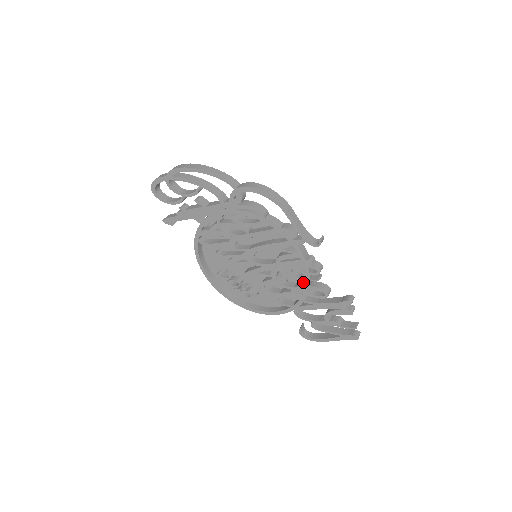
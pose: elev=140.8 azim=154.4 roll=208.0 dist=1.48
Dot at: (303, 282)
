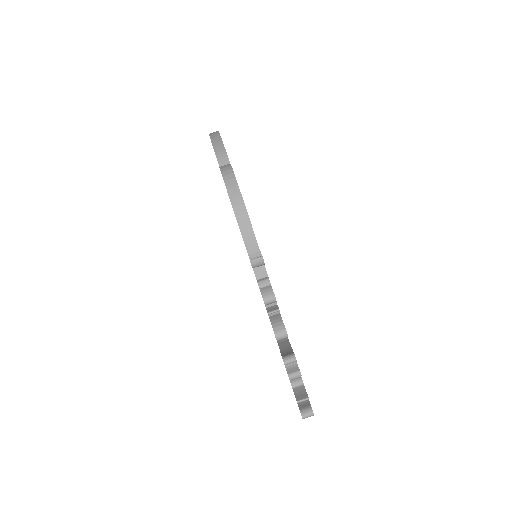
Dot at: occluded
